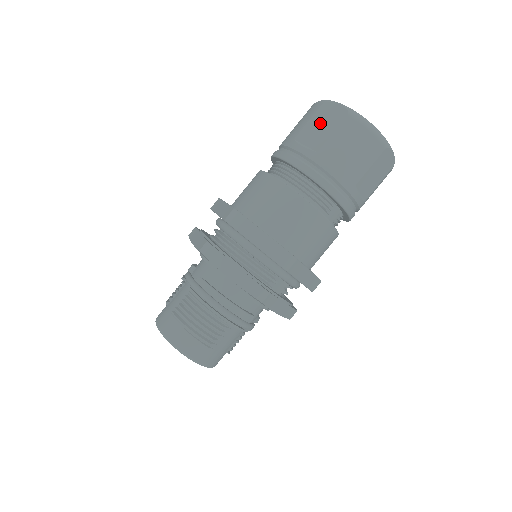
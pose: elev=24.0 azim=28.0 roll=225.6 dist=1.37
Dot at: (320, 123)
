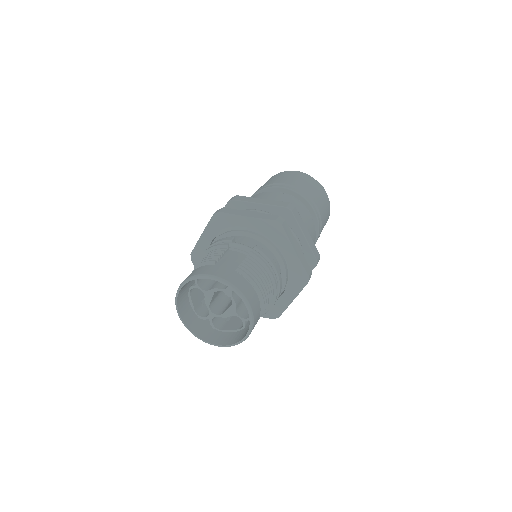
Dot at: (308, 182)
